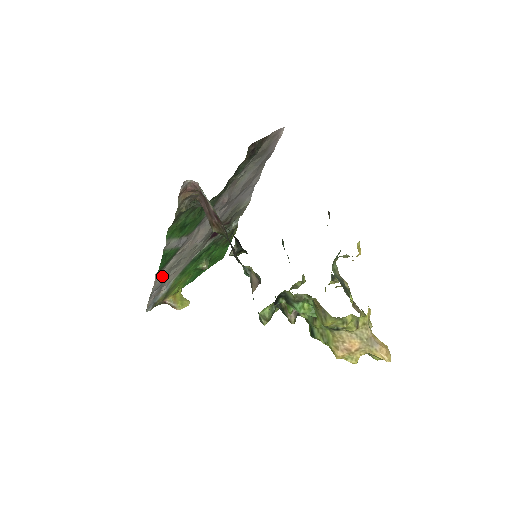
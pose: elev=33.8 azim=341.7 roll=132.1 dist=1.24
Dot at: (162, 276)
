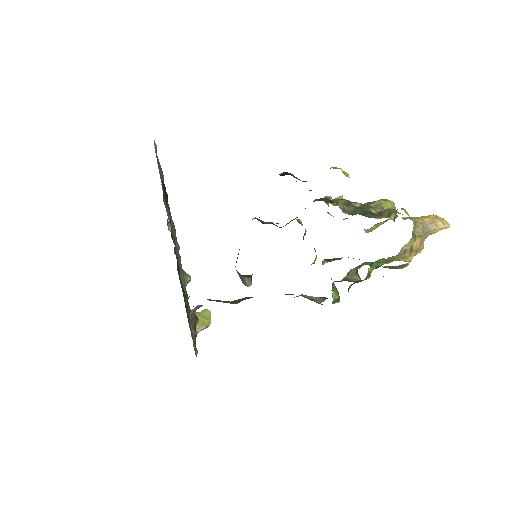
Dot at: occluded
